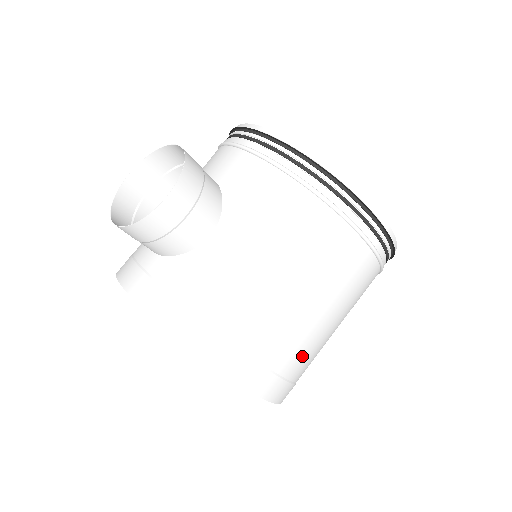
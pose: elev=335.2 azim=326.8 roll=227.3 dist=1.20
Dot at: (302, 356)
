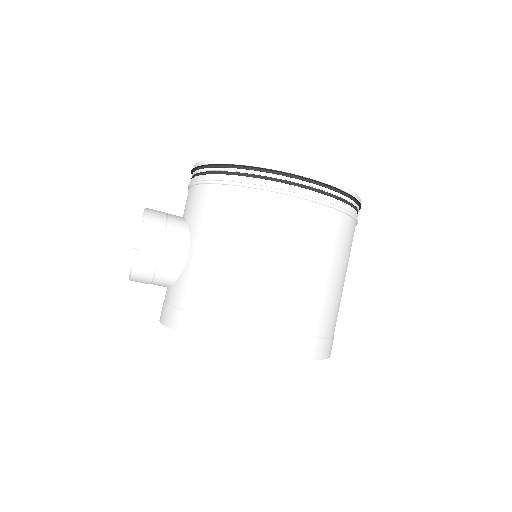
Dot at: (301, 311)
